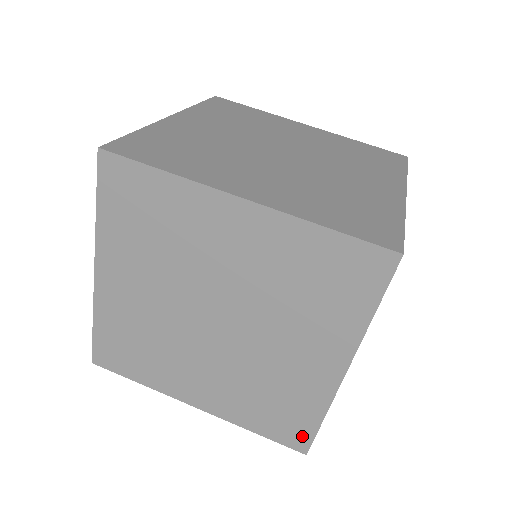
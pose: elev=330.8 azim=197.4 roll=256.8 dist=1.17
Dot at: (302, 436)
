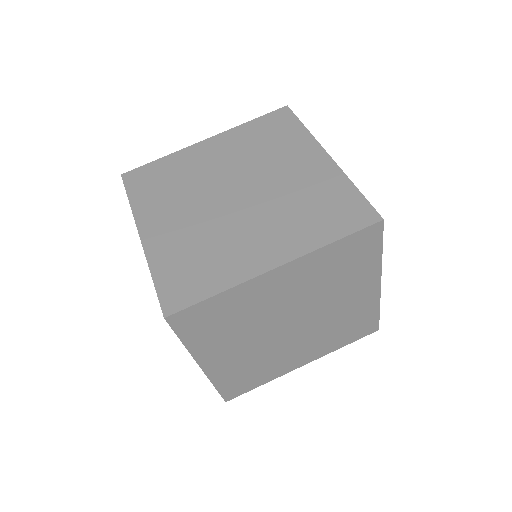
Dot at: occluded
